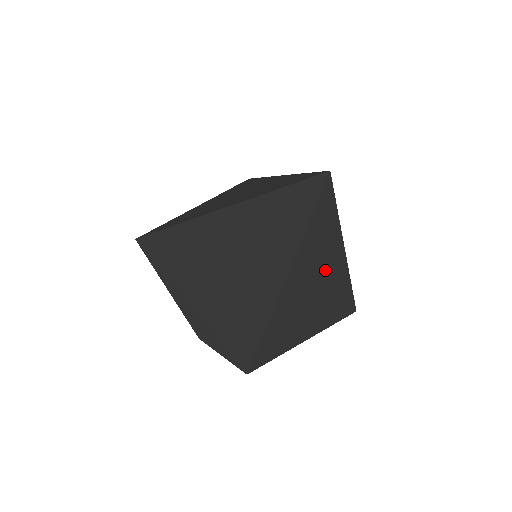
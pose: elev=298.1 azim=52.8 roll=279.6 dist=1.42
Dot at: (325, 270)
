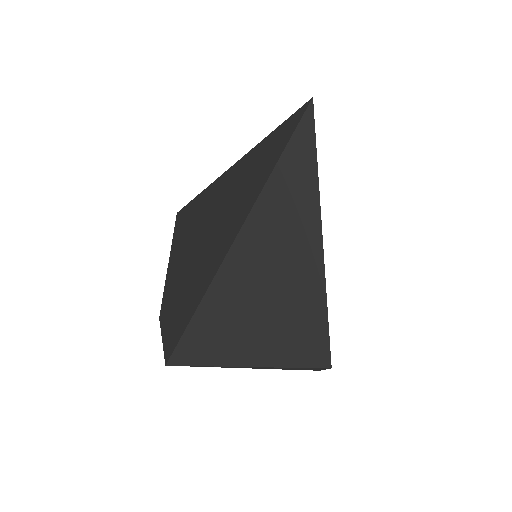
Dot at: (292, 245)
